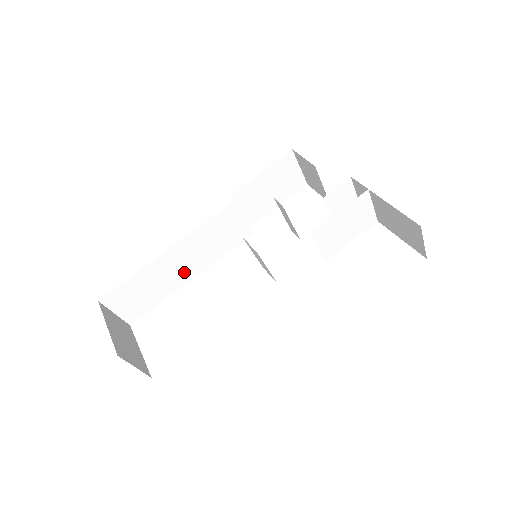
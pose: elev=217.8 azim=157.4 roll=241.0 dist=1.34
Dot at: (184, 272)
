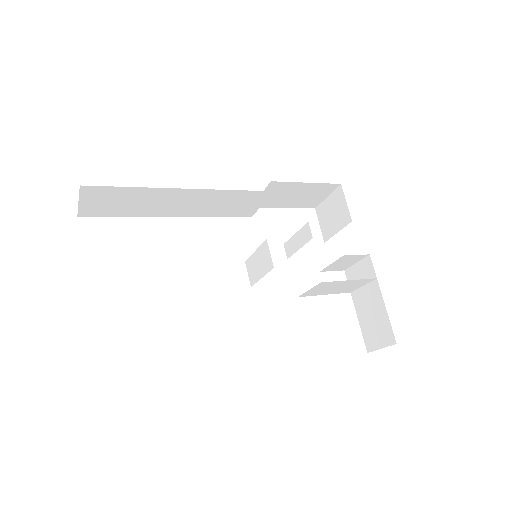
Dot at: (173, 209)
